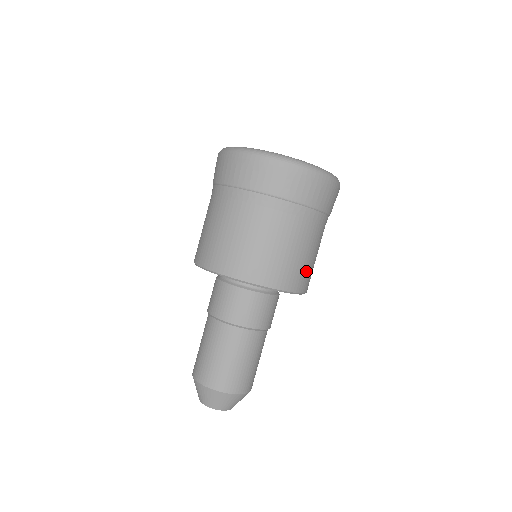
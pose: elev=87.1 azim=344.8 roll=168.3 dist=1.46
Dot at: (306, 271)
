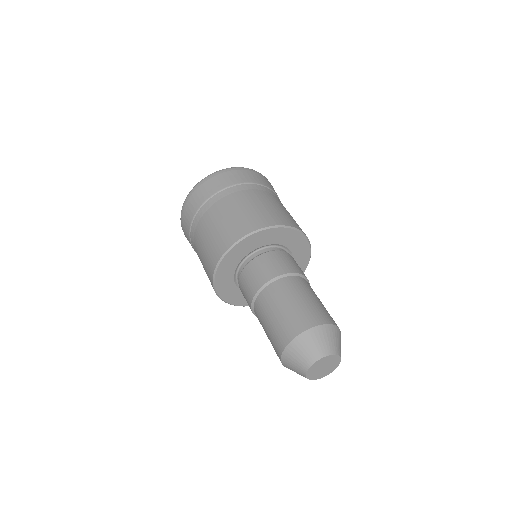
Dot at: occluded
